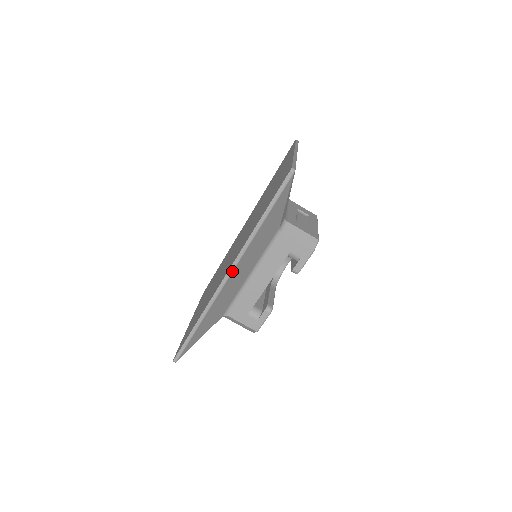
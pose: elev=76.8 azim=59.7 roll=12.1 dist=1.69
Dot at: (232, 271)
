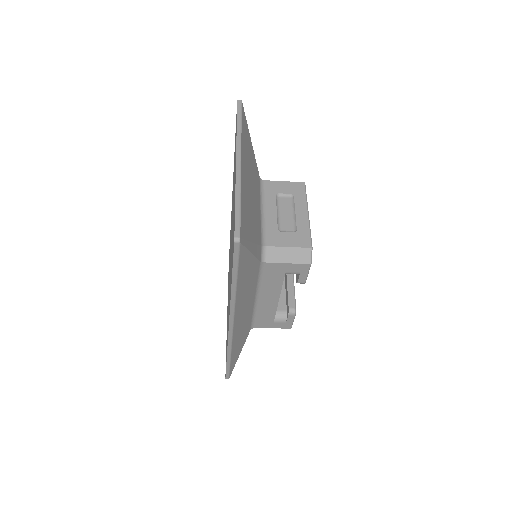
Dot at: (233, 323)
